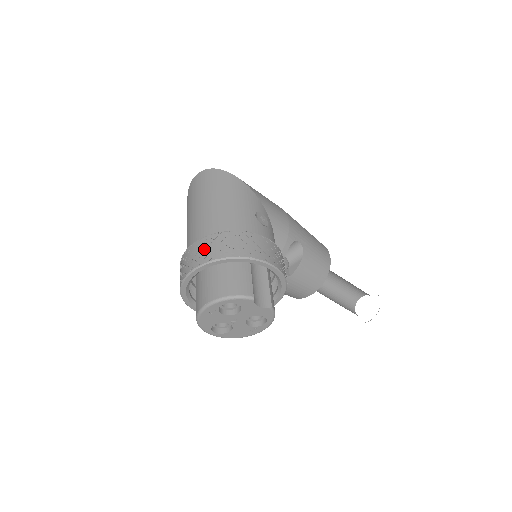
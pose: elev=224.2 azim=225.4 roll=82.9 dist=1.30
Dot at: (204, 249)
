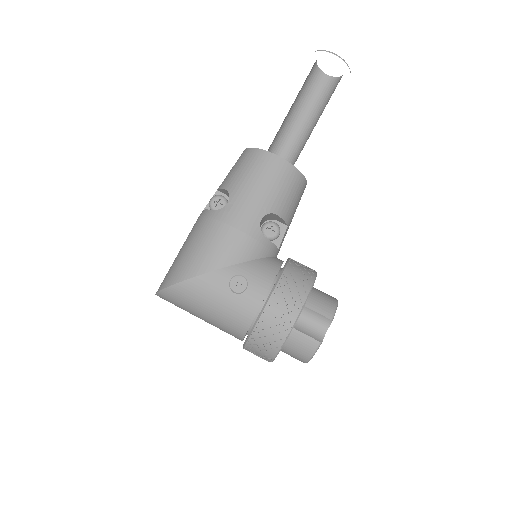
Dot at: occluded
